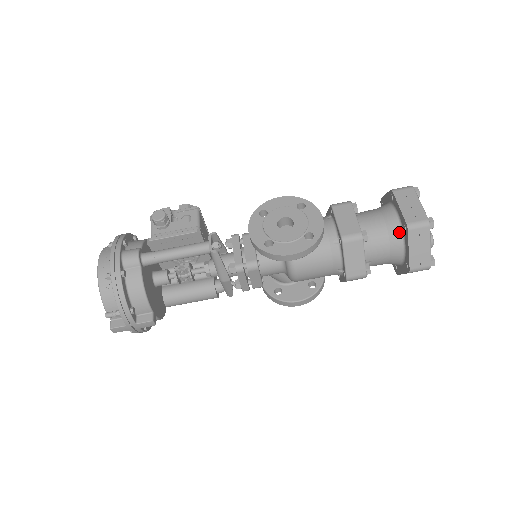
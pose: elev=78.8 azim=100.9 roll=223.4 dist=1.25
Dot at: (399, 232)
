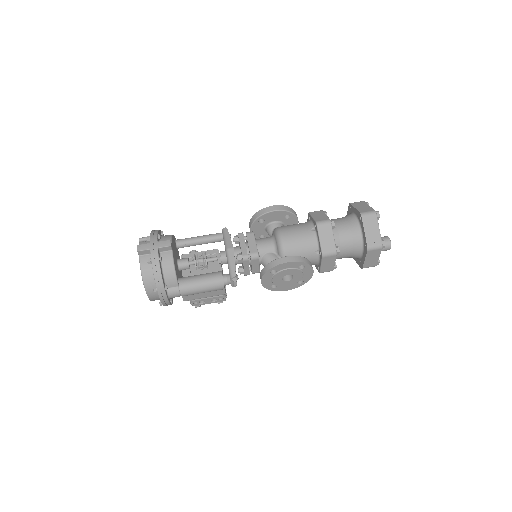
Dot at: (349, 214)
